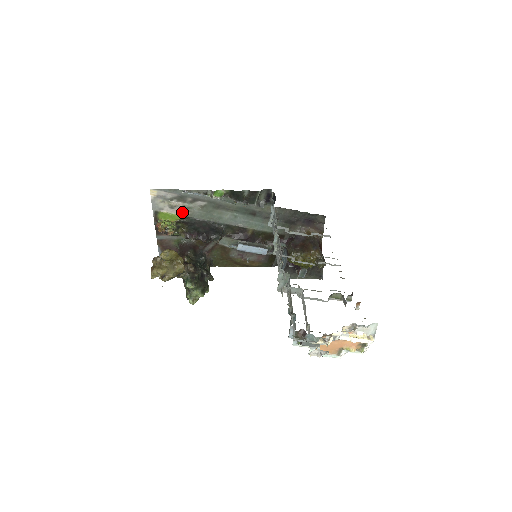
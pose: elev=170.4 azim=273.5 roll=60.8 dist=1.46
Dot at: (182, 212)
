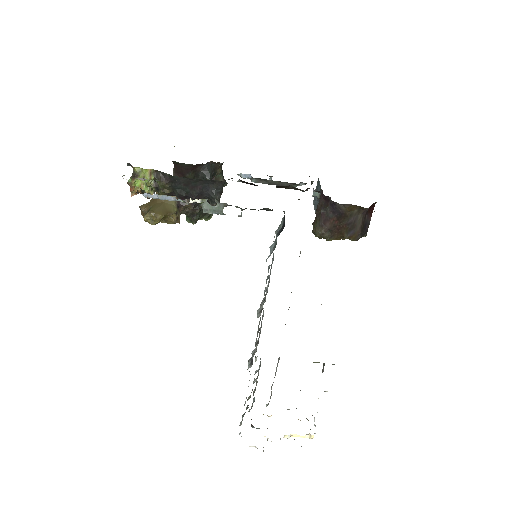
Dot at: occluded
